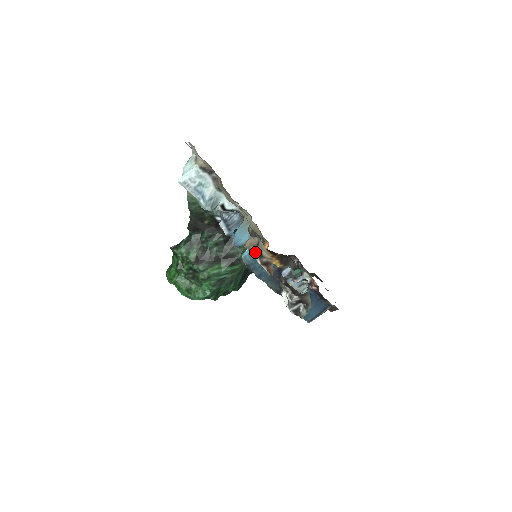
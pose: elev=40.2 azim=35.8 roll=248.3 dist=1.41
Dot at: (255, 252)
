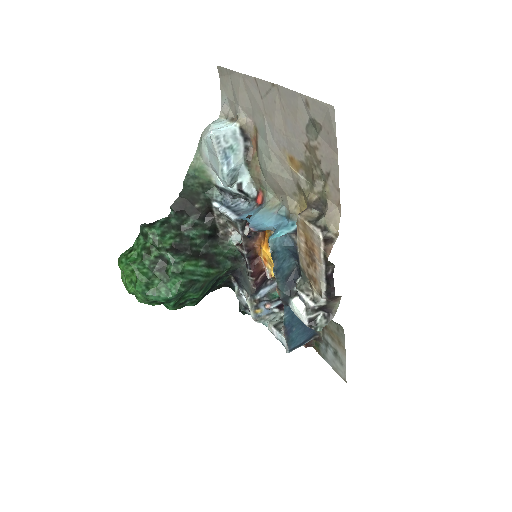
Dot at: (317, 224)
